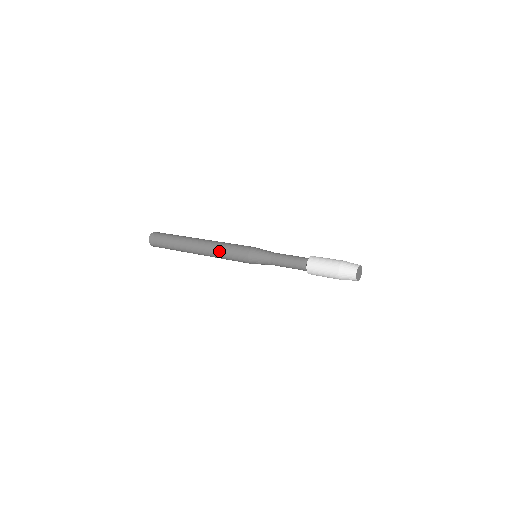
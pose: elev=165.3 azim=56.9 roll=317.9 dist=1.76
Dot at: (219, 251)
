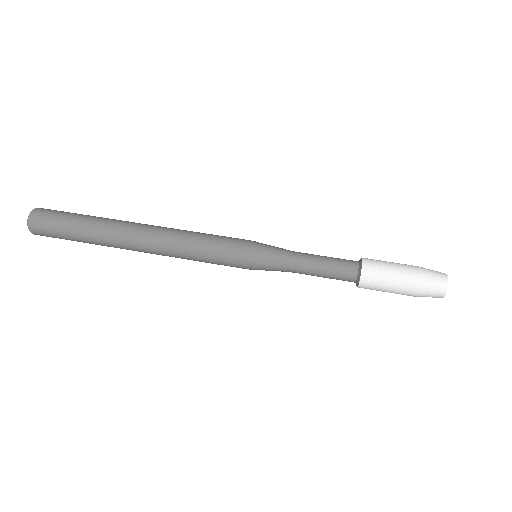
Dot at: (187, 248)
